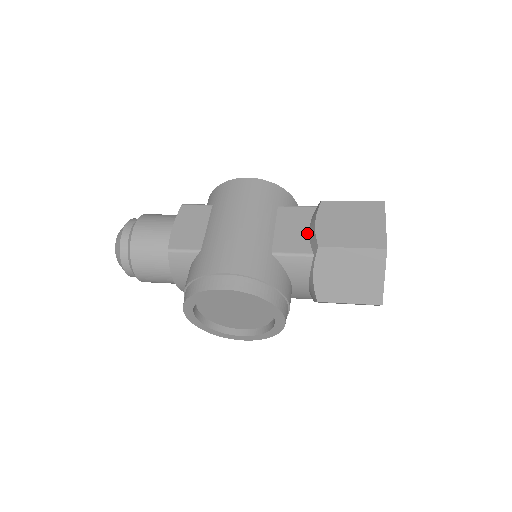
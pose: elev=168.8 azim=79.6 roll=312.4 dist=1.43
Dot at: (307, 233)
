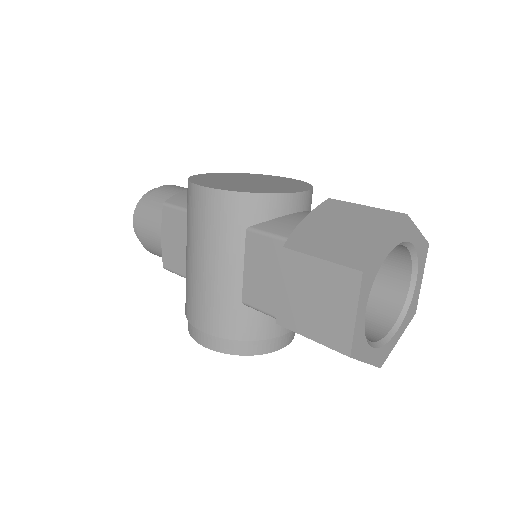
Dot at: occluded
